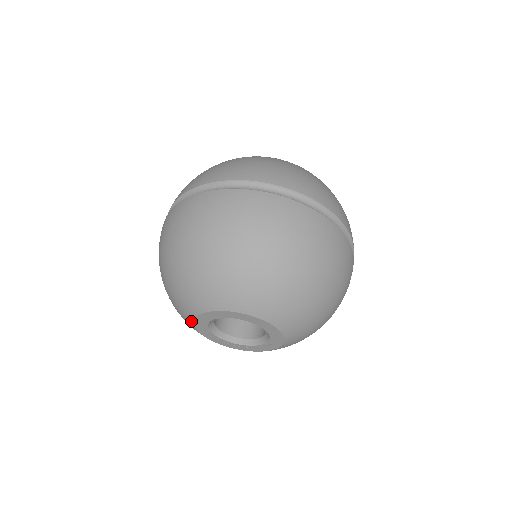
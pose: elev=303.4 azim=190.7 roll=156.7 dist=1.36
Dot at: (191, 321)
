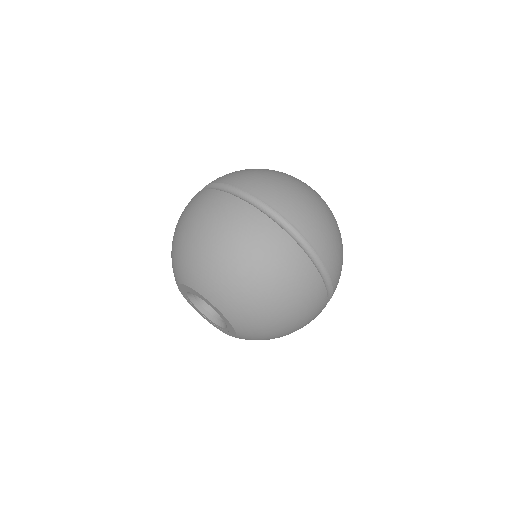
Dot at: occluded
